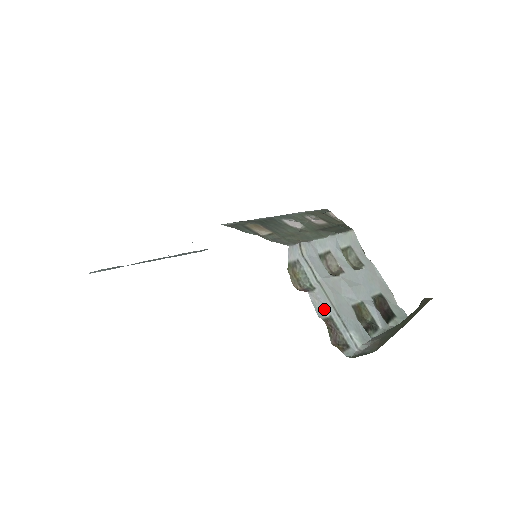
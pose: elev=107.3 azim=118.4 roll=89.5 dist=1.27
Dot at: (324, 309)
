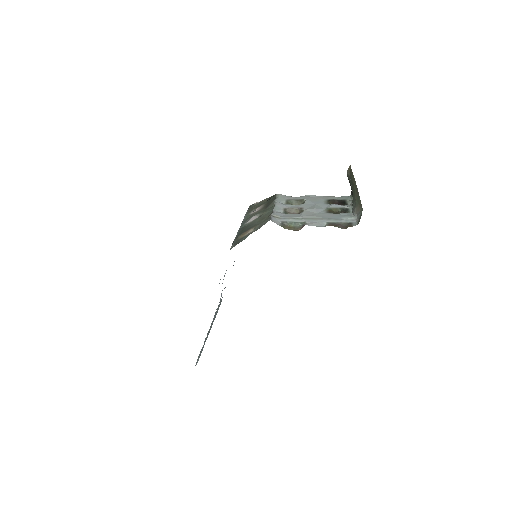
Dot at: (321, 224)
